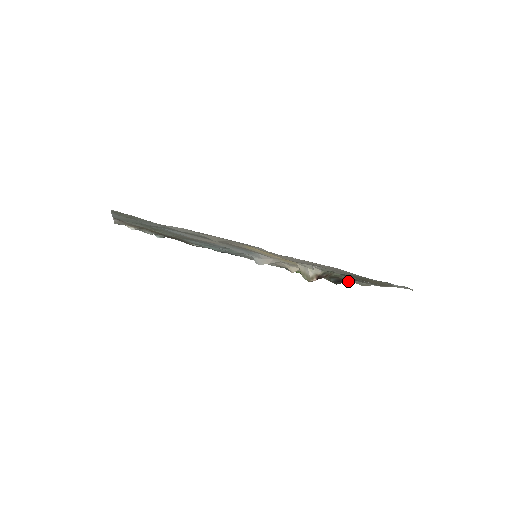
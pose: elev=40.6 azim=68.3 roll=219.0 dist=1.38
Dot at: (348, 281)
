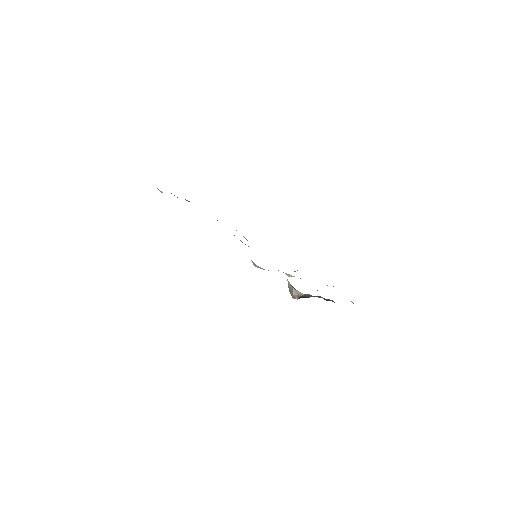
Dot at: occluded
